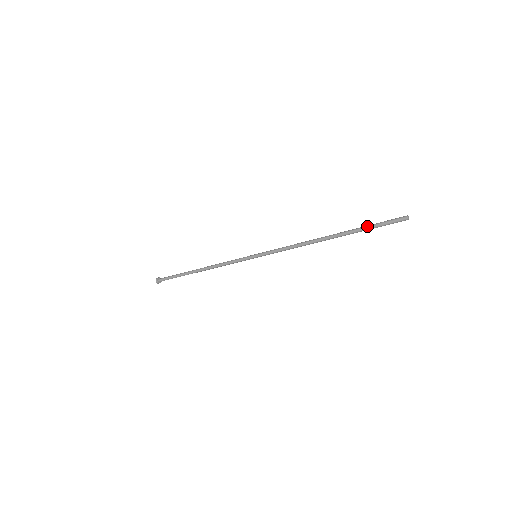
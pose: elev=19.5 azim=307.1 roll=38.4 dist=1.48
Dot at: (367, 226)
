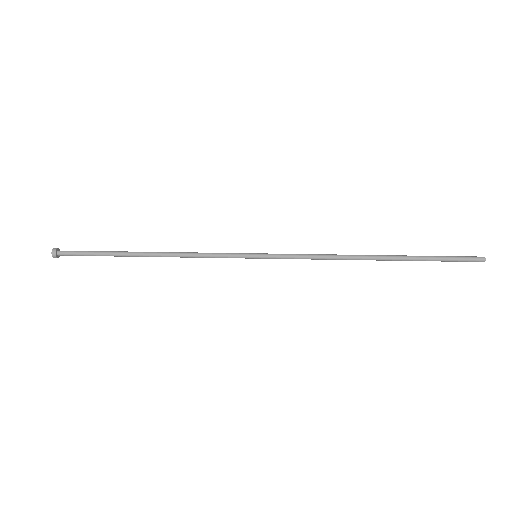
Dot at: (433, 257)
